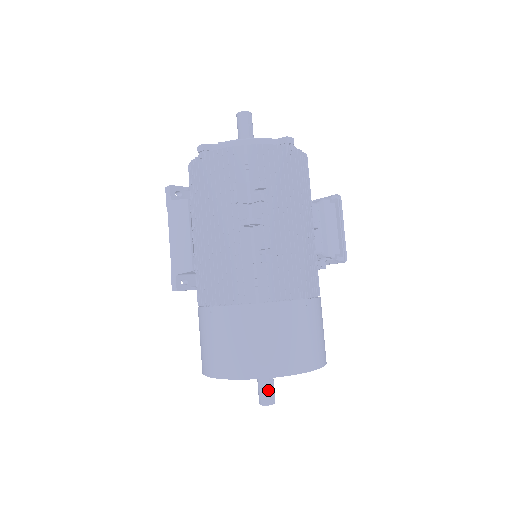
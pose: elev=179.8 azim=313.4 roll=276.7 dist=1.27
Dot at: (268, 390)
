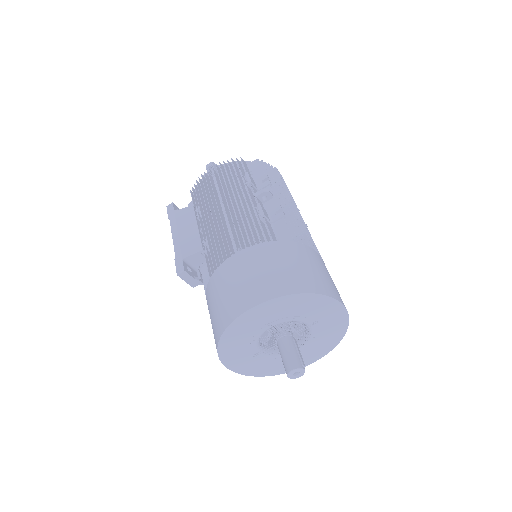
Dot at: (296, 354)
